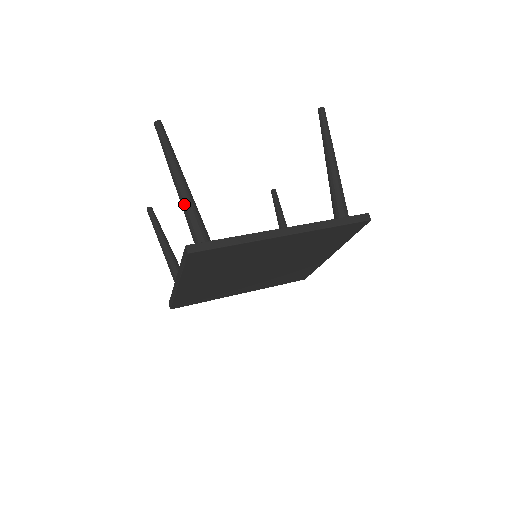
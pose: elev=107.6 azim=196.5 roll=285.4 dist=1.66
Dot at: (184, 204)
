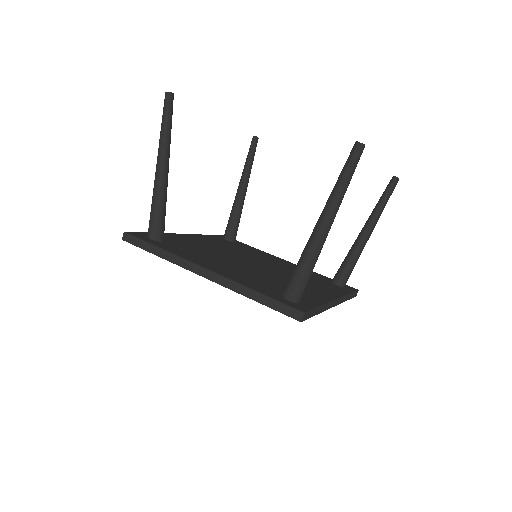
Dot at: (153, 190)
